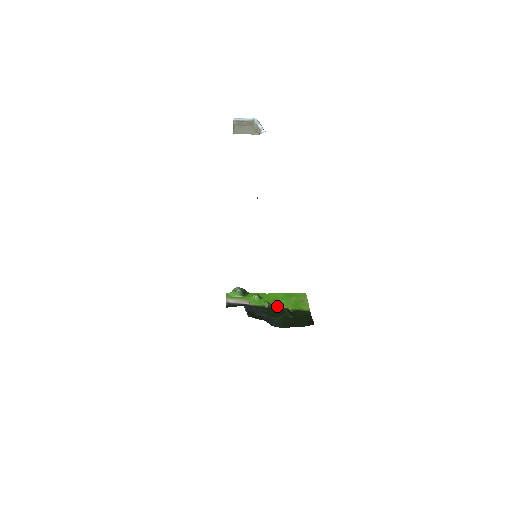
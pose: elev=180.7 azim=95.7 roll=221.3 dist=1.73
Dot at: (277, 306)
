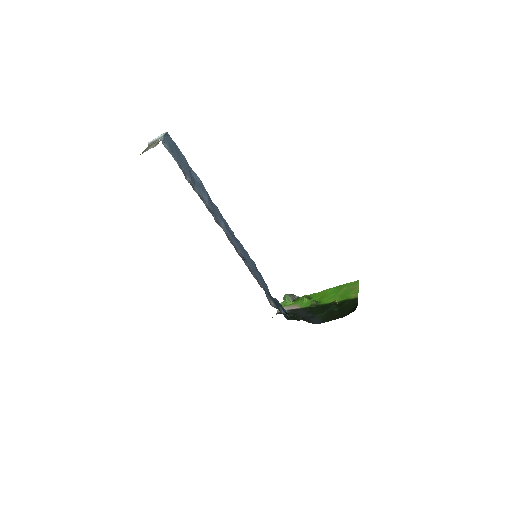
Dot at: (324, 302)
